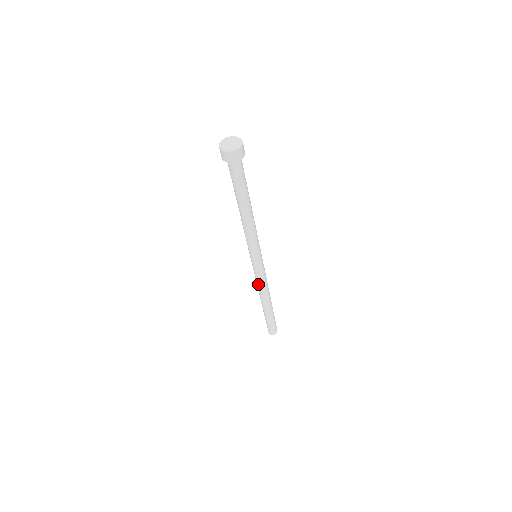
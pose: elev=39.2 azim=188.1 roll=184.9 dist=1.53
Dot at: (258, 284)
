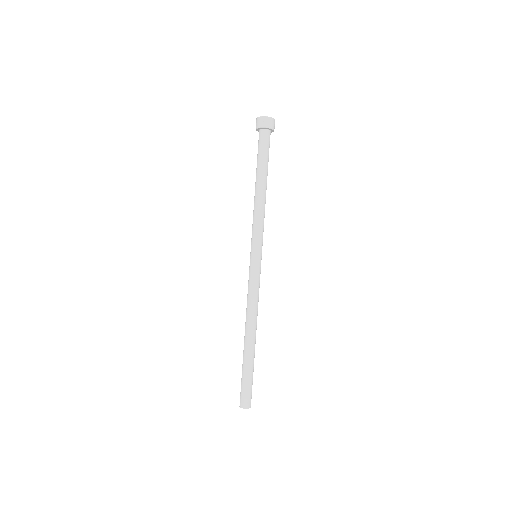
Dot at: (247, 297)
